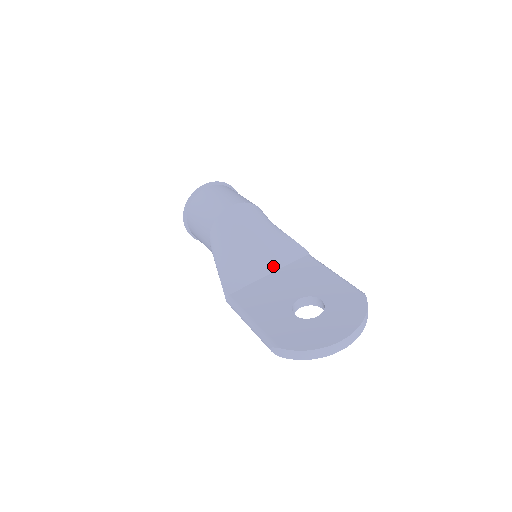
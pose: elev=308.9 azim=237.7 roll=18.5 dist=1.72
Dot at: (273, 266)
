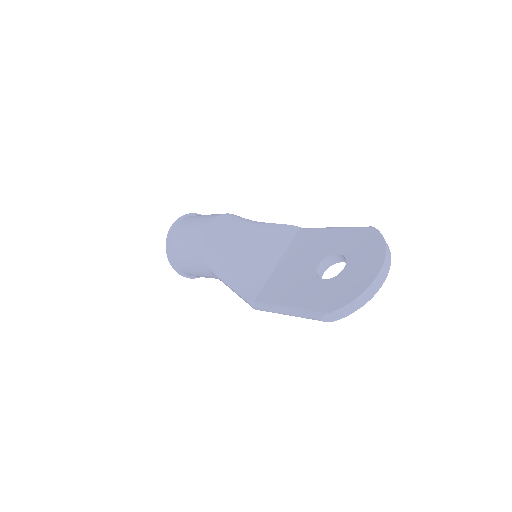
Dot at: (276, 255)
